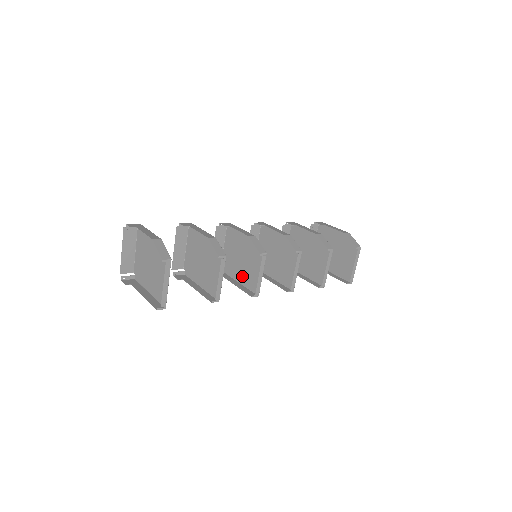
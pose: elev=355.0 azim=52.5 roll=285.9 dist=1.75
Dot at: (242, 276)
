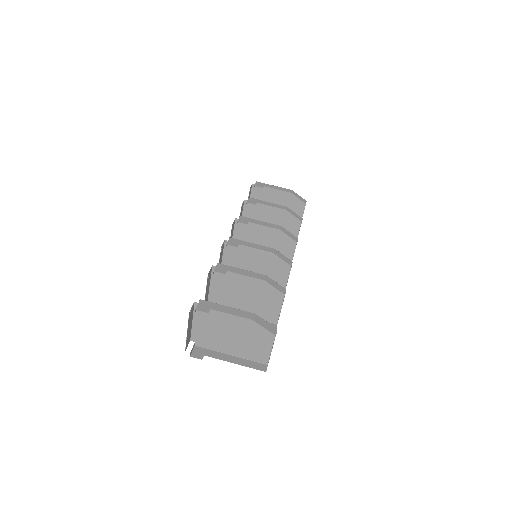
Dot at: occluded
